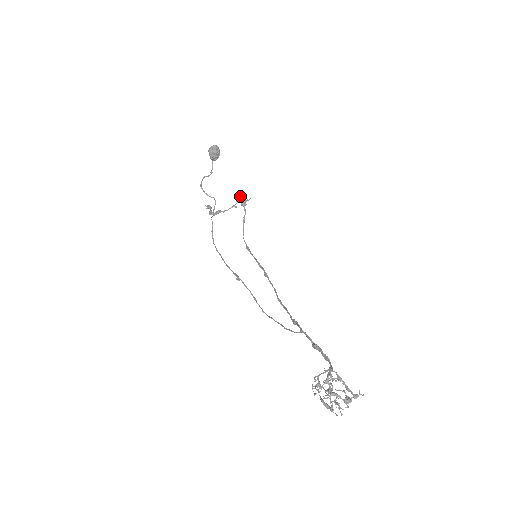
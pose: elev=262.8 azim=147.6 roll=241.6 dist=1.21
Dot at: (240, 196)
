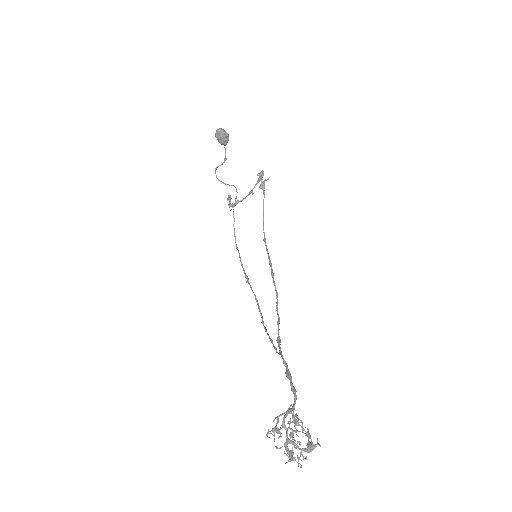
Dot at: (260, 176)
